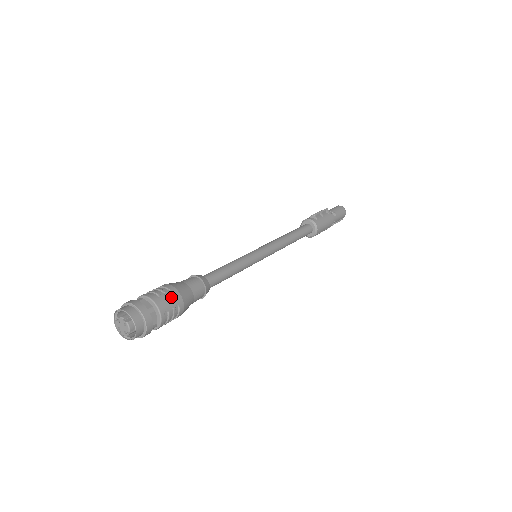
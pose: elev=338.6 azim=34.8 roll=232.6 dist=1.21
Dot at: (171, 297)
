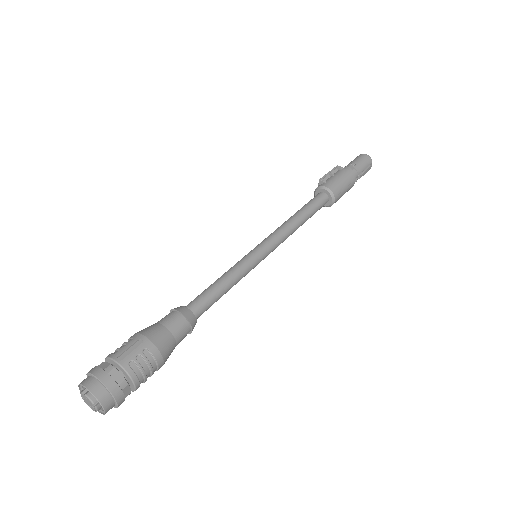
Dot at: (134, 344)
